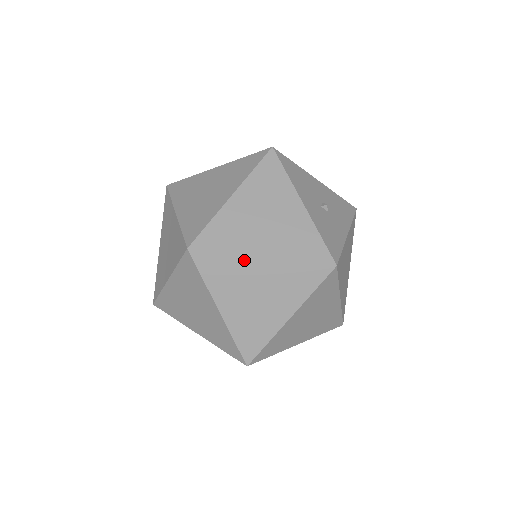
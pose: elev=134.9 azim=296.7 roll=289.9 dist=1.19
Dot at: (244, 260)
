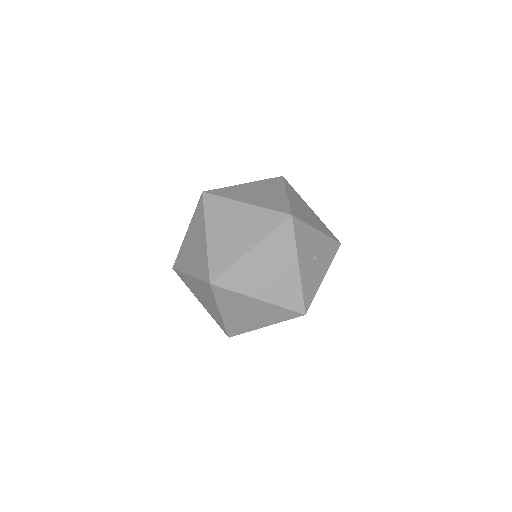
Dot at: (246, 298)
